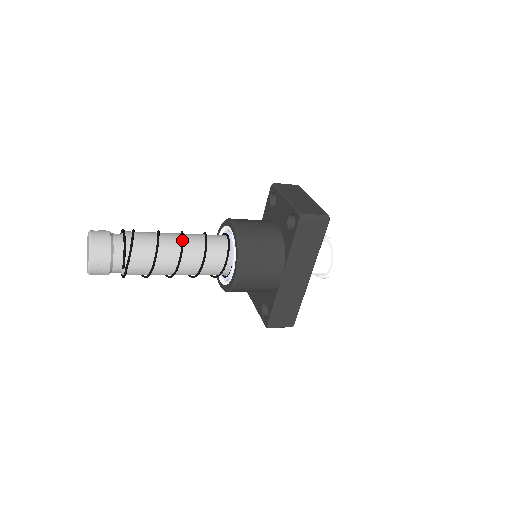
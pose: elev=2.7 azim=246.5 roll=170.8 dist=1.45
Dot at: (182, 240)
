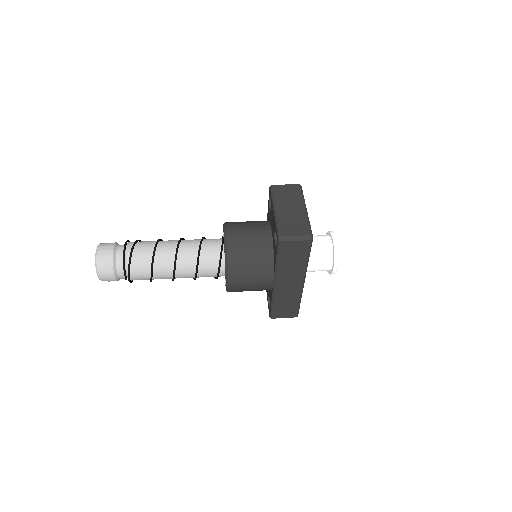
Dot at: (176, 253)
